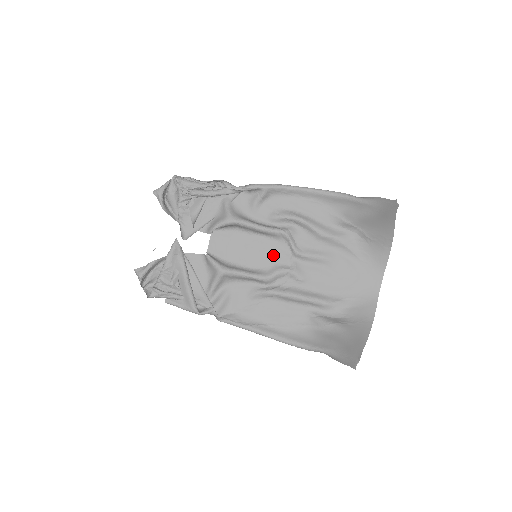
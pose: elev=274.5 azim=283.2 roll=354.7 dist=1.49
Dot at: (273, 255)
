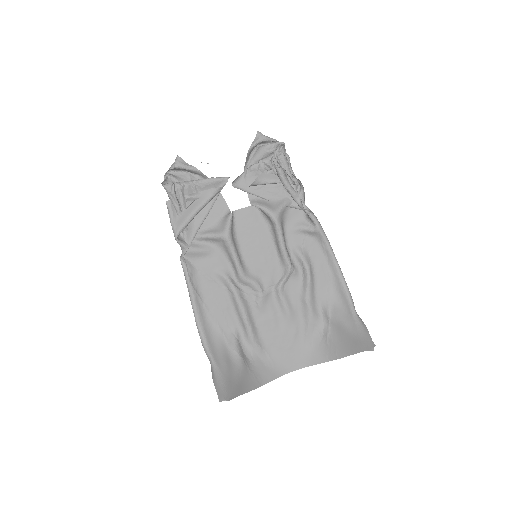
Dot at: (265, 269)
